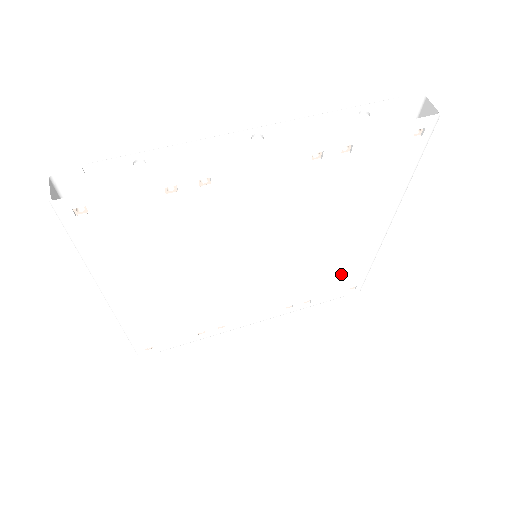
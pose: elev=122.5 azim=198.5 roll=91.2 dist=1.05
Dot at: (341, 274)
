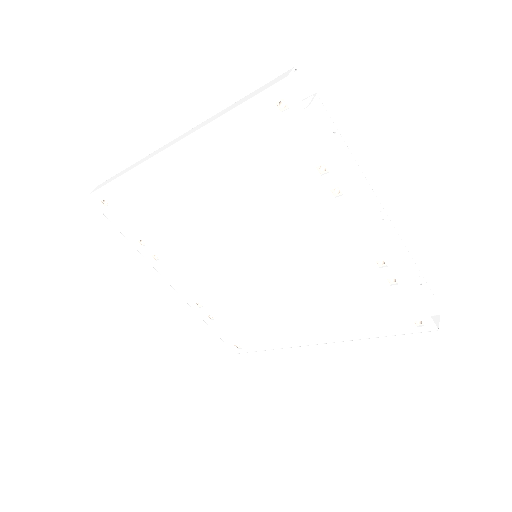
Dot at: (254, 330)
